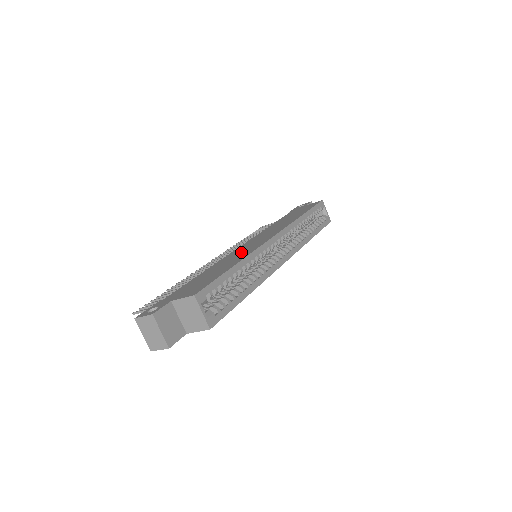
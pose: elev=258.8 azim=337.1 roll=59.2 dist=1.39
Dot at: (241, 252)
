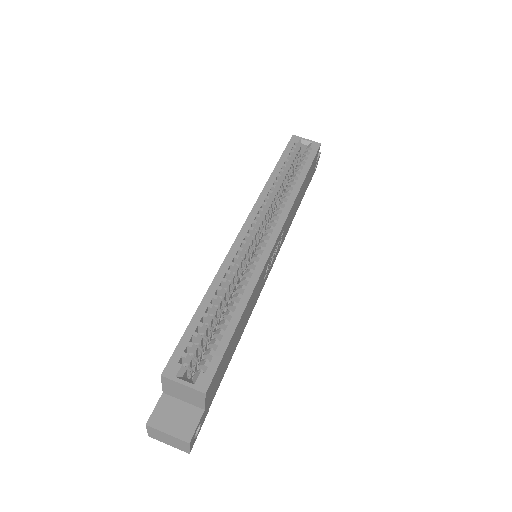
Dot at: occluded
